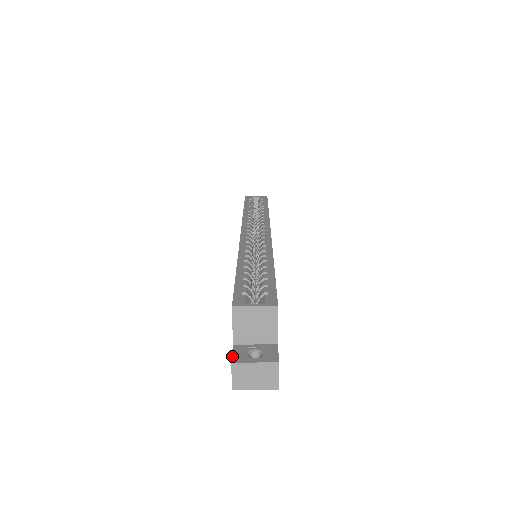
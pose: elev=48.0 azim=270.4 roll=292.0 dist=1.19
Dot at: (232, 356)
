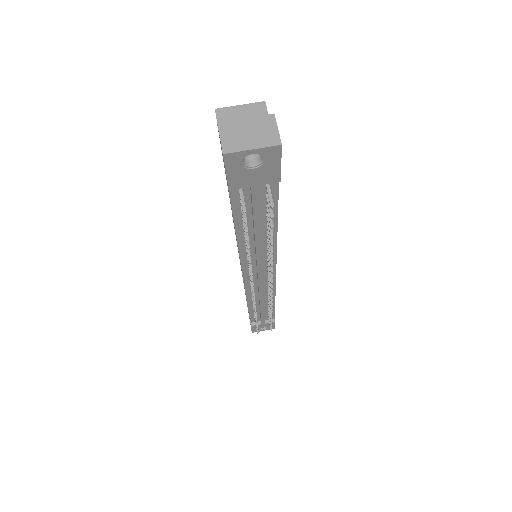
Dot at: occluded
